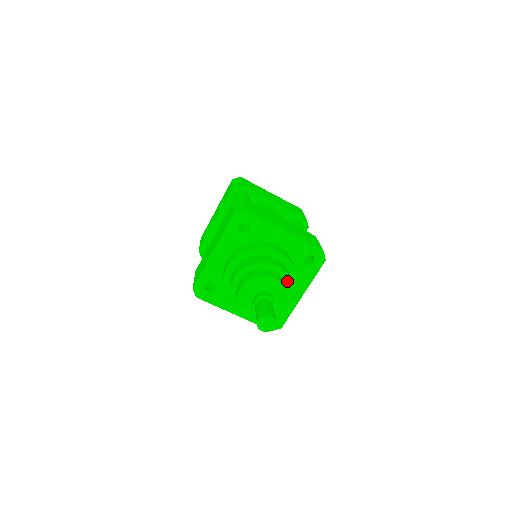
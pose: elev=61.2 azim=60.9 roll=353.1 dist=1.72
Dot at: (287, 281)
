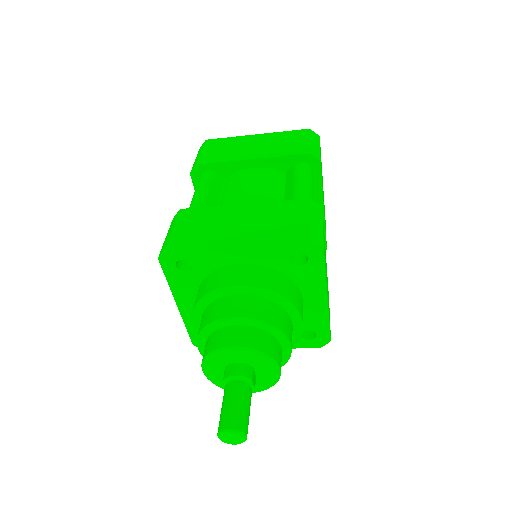
Dot at: (263, 327)
